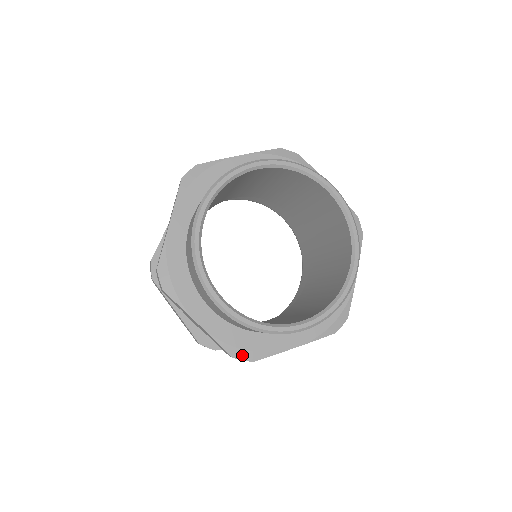
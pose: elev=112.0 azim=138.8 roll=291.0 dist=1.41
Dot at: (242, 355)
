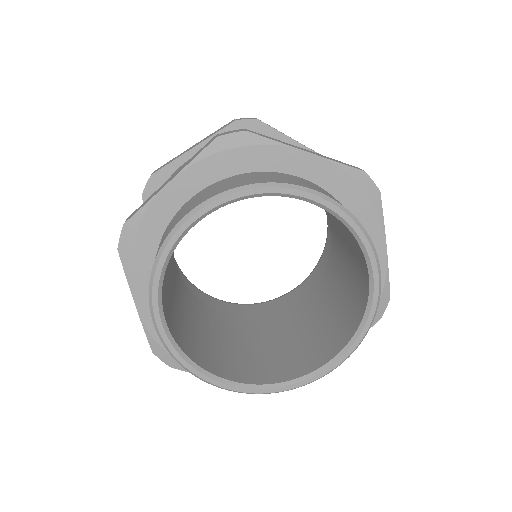
Dot at: (163, 356)
